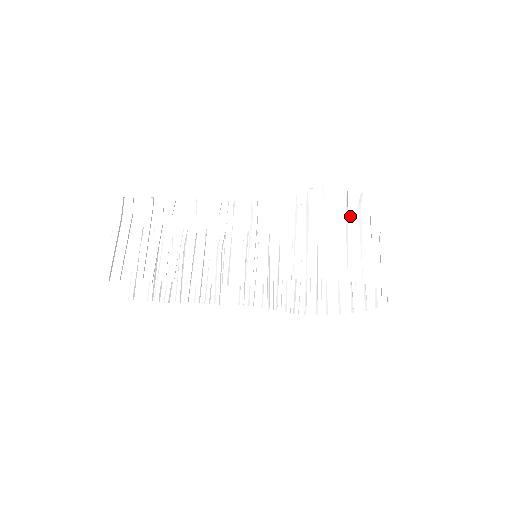
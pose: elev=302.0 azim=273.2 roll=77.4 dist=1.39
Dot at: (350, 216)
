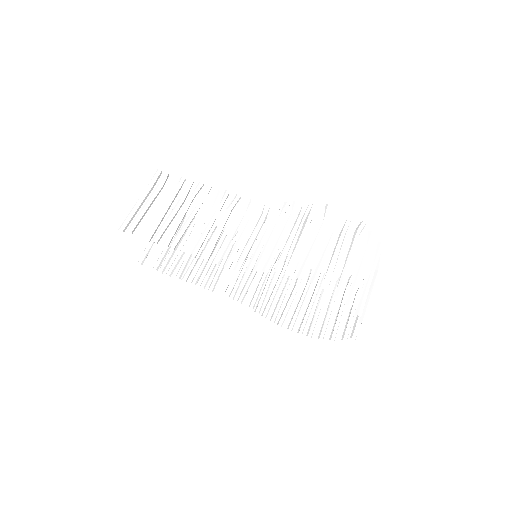
Dot at: (343, 236)
